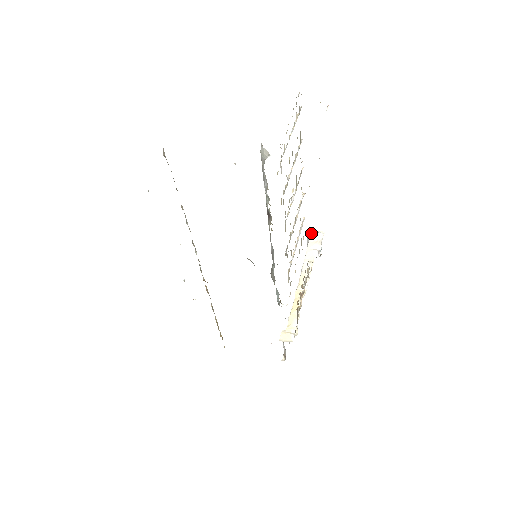
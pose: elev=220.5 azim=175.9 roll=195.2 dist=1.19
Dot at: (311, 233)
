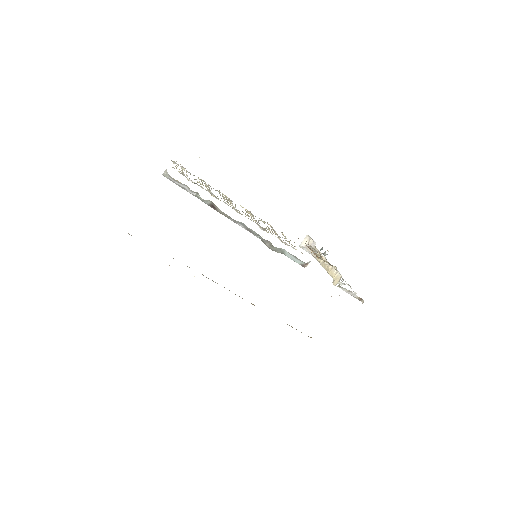
Dot at: (301, 244)
